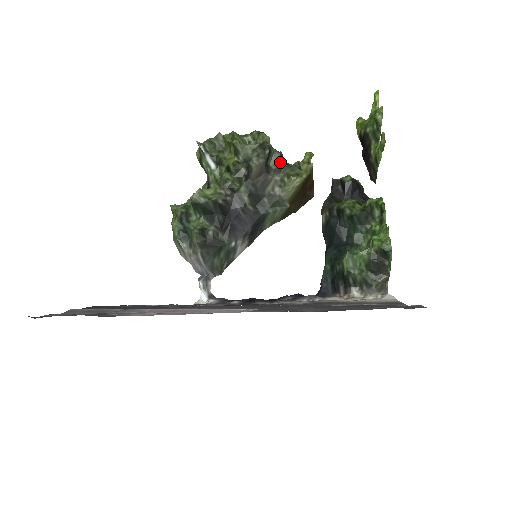
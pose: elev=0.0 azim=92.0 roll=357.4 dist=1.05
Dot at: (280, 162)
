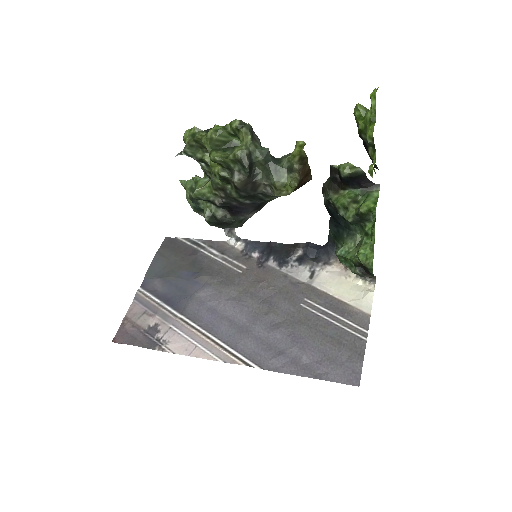
Dot at: (266, 166)
